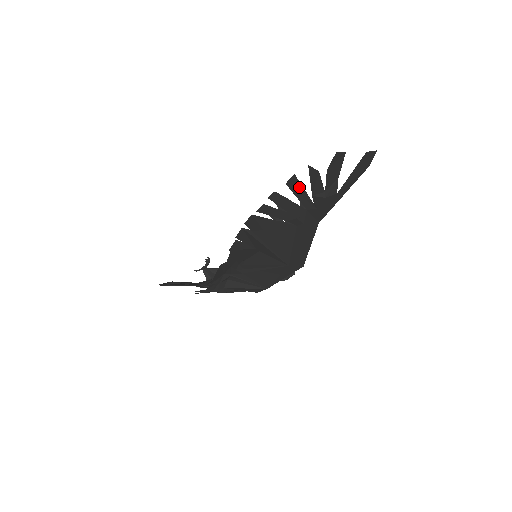
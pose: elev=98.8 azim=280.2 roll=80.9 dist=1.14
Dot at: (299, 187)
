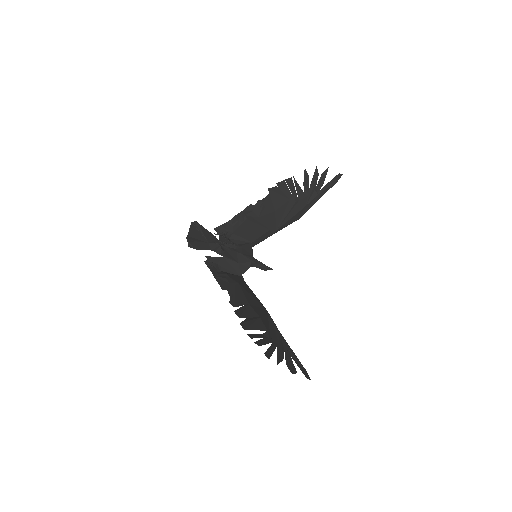
Dot at: (271, 353)
